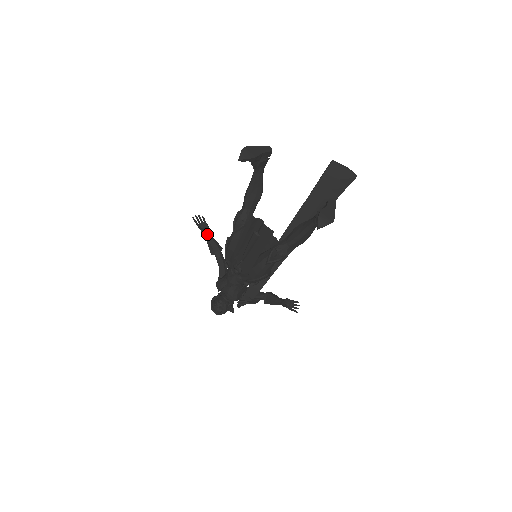
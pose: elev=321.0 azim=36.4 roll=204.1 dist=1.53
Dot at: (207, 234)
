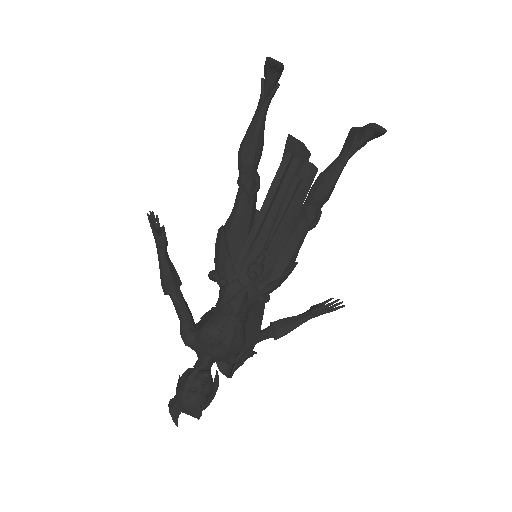
Dot at: (165, 249)
